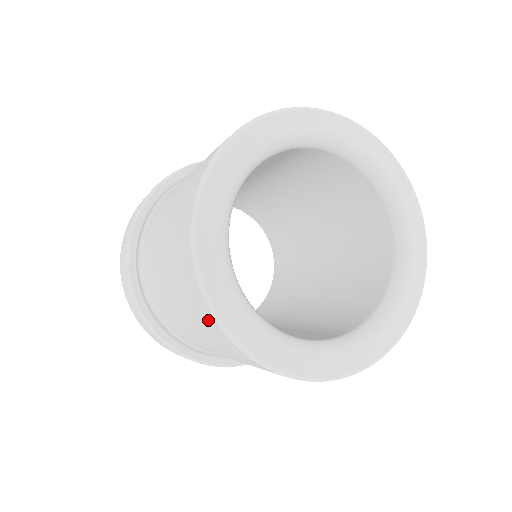
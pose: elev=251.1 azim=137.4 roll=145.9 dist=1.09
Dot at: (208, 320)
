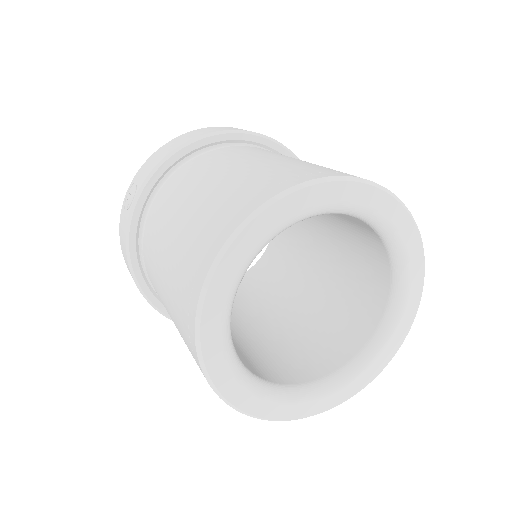
Dot at: occluded
